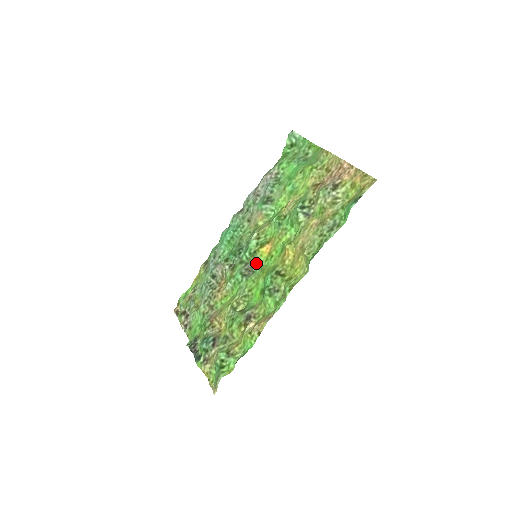
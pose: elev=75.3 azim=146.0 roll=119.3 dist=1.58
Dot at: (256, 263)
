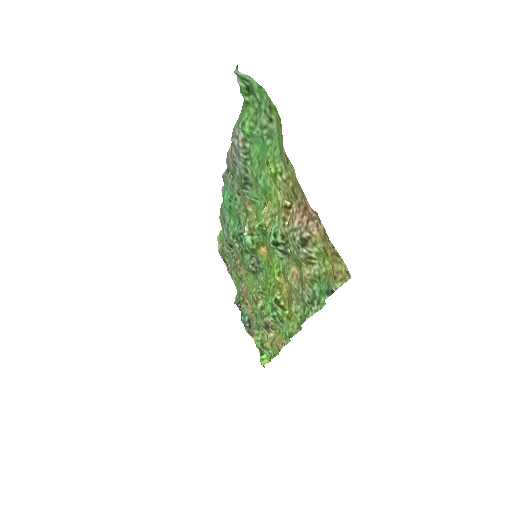
Dot at: (260, 261)
